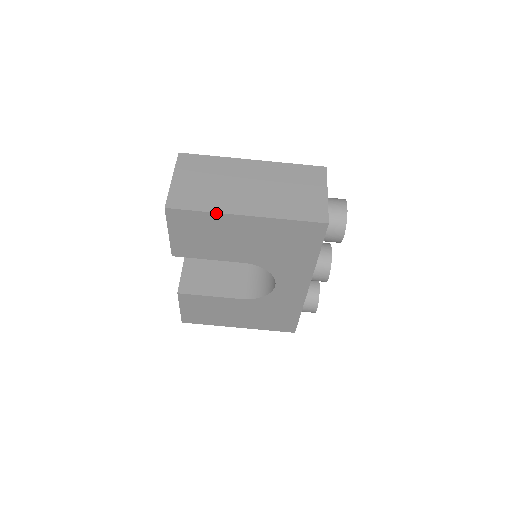
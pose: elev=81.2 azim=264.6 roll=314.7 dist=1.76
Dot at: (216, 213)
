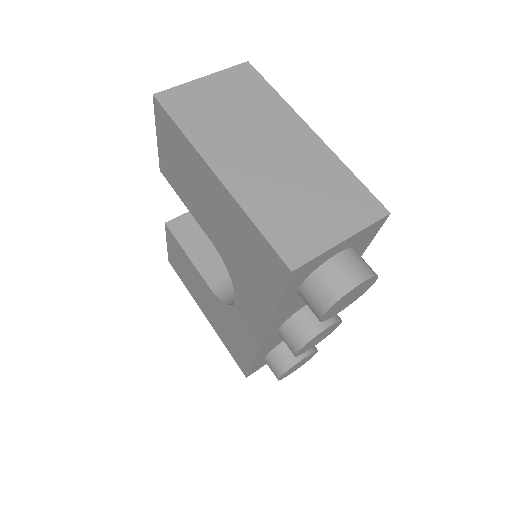
Dot at: (191, 143)
